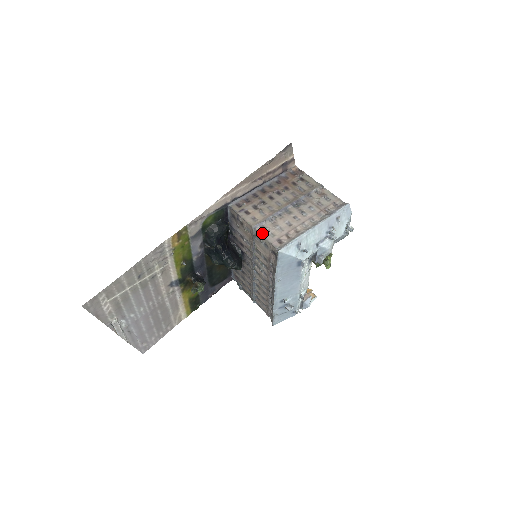
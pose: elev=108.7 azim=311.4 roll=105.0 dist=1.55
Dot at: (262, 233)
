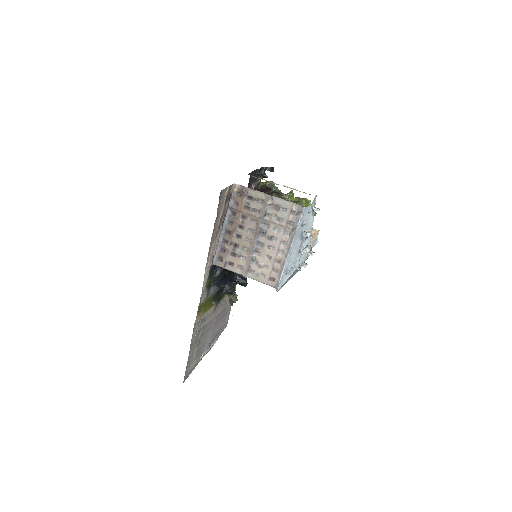
Dot at: (254, 279)
